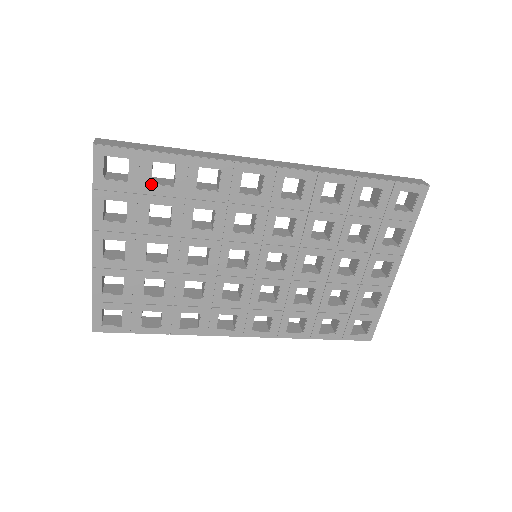
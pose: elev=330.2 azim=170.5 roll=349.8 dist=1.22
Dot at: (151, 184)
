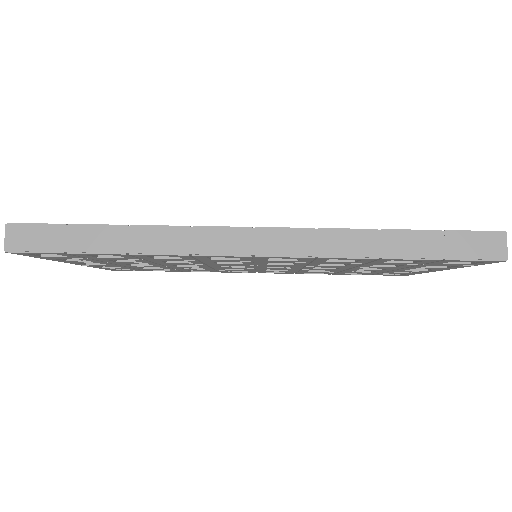
Dot at: (98, 257)
